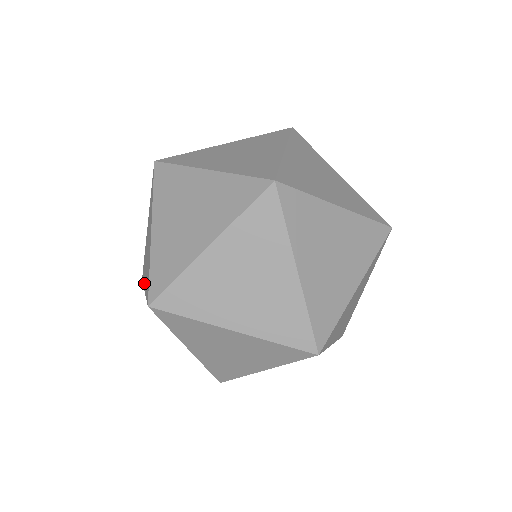
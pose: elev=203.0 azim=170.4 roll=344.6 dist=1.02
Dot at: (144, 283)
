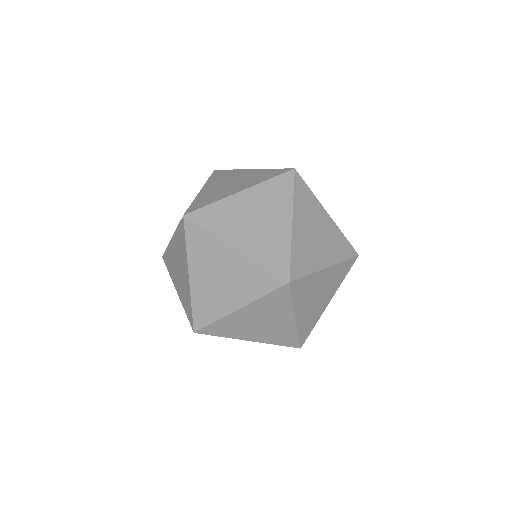
Dot at: (229, 308)
